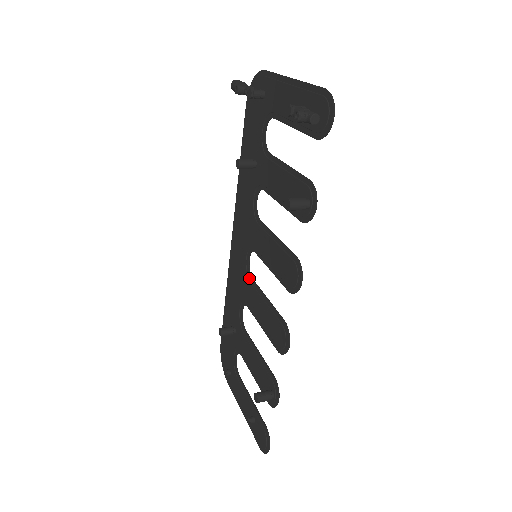
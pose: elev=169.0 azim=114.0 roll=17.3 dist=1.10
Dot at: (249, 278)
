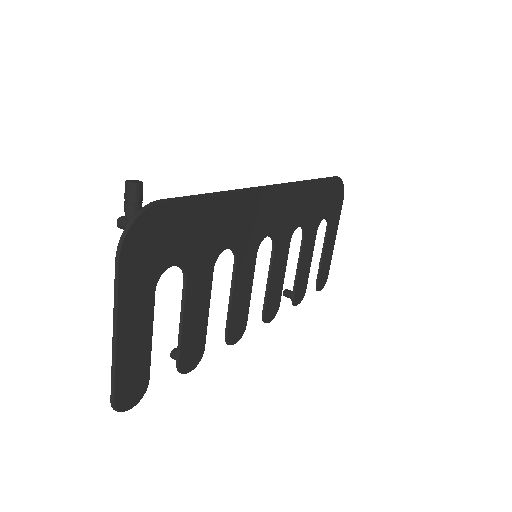
Dot at: (274, 241)
